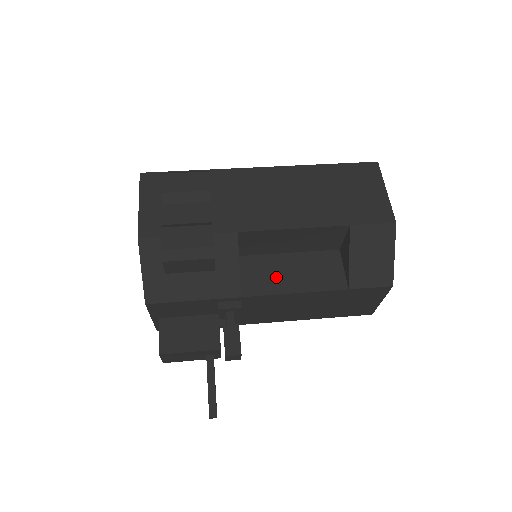
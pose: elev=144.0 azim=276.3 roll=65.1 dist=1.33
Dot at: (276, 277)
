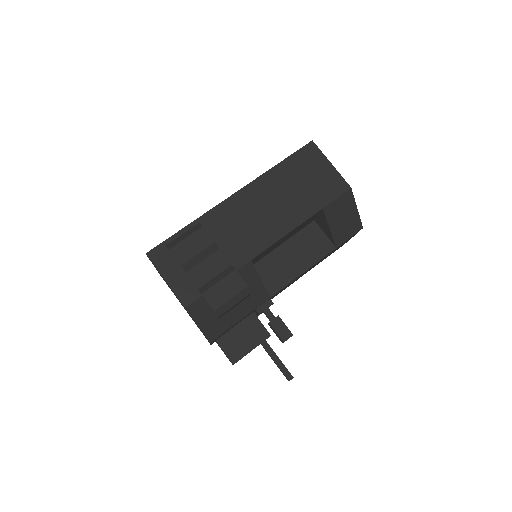
Dot at: (284, 268)
